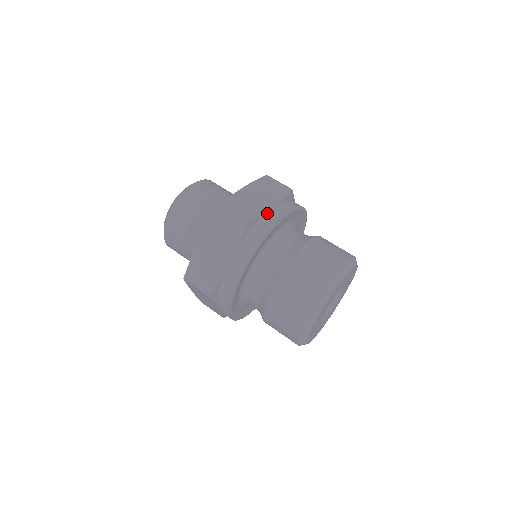
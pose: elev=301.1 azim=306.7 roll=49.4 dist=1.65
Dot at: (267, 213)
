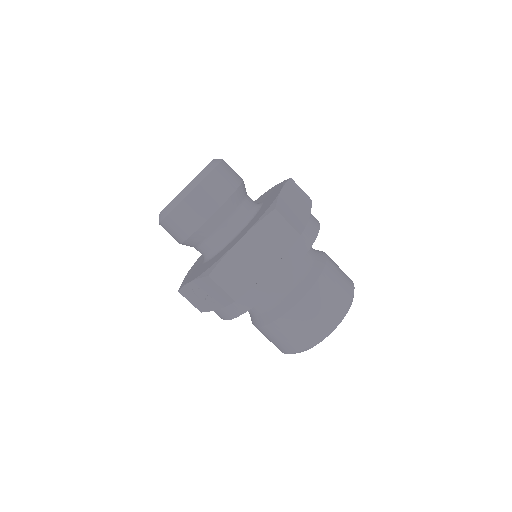
Dot at: (307, 226)
